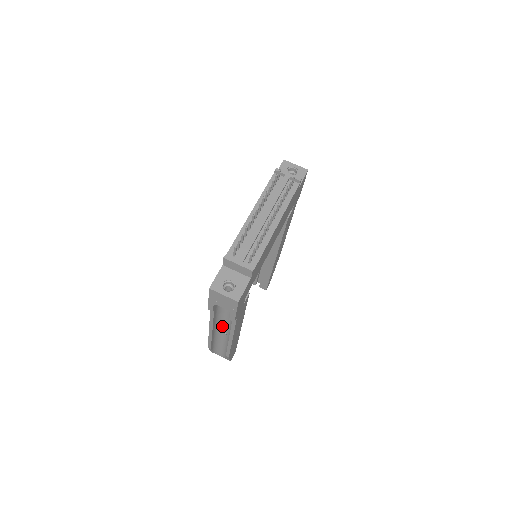
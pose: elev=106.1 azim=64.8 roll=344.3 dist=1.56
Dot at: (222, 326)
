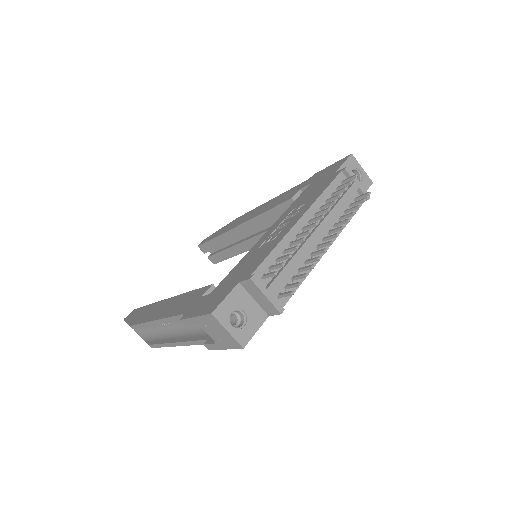
Dot at: occluded
